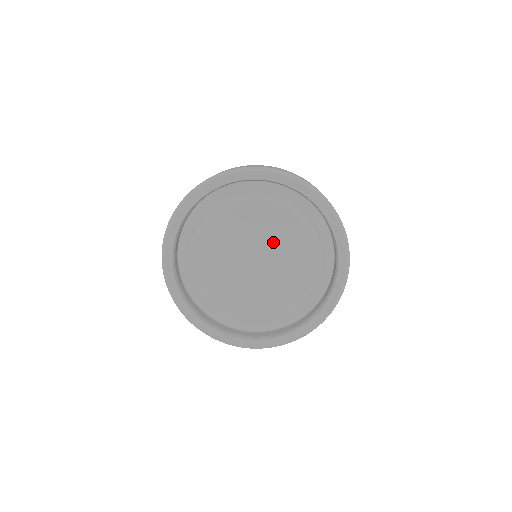
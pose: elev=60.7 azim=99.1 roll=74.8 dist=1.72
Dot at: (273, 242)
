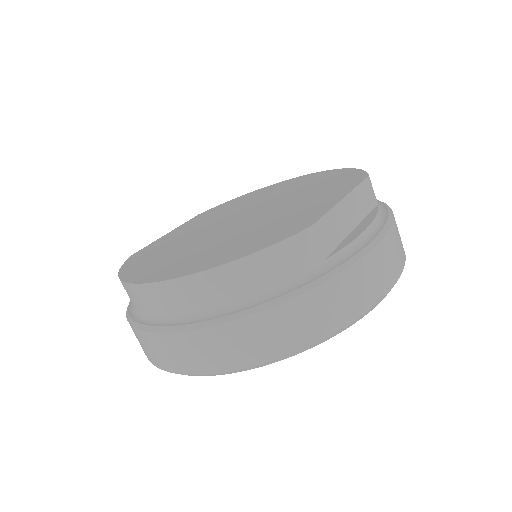
Dot at: occluded
